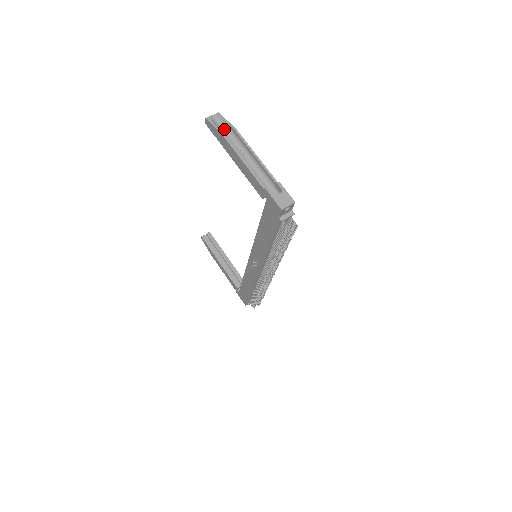
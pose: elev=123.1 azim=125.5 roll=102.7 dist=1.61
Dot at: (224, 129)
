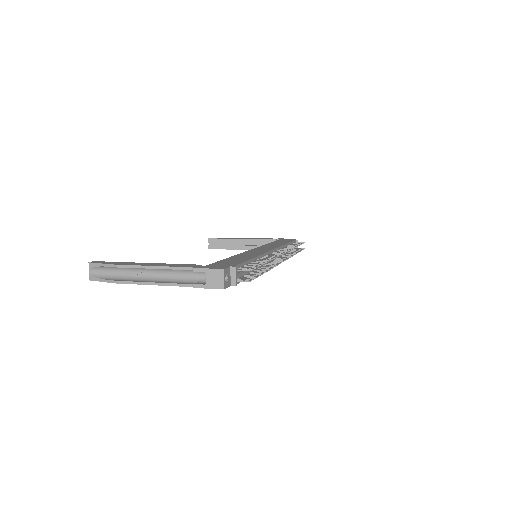
Dot at: (109, 271)
